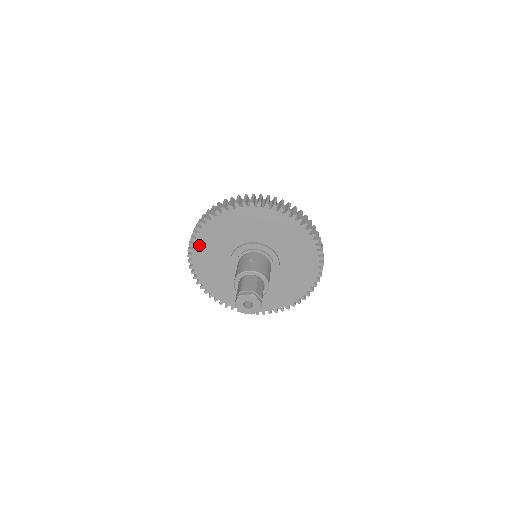
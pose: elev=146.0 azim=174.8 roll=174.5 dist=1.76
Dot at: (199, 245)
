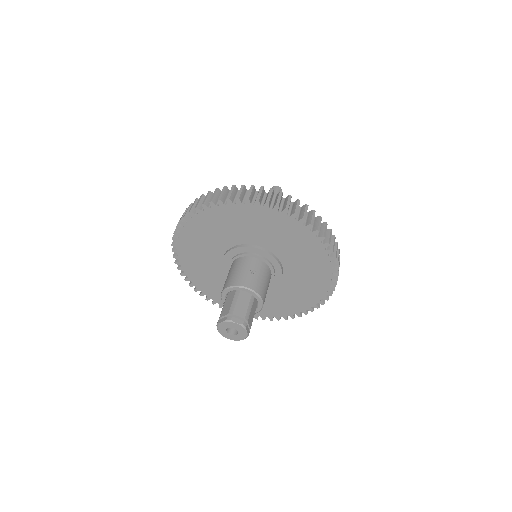
Dot at: (197, 223)
